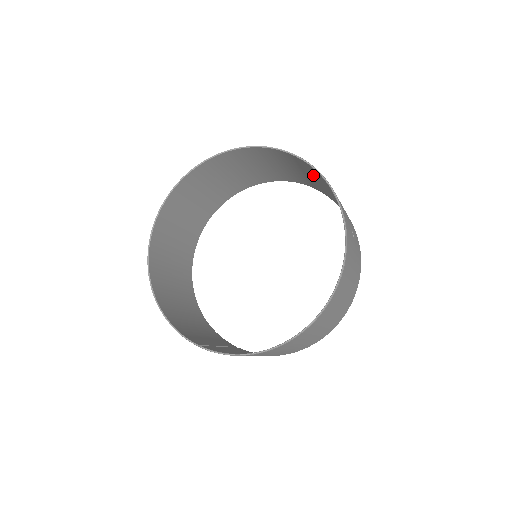
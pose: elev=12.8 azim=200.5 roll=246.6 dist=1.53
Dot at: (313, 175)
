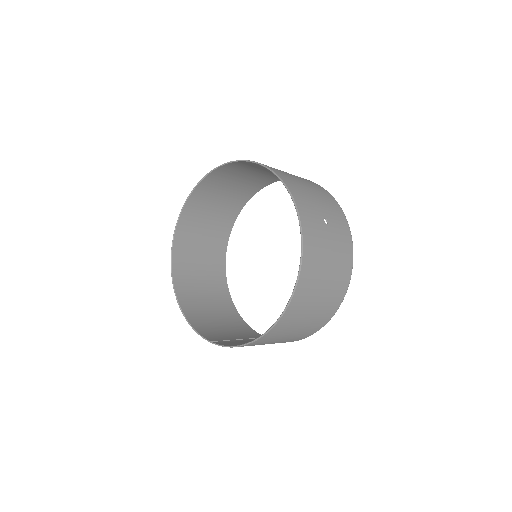
Dot at: occluded
